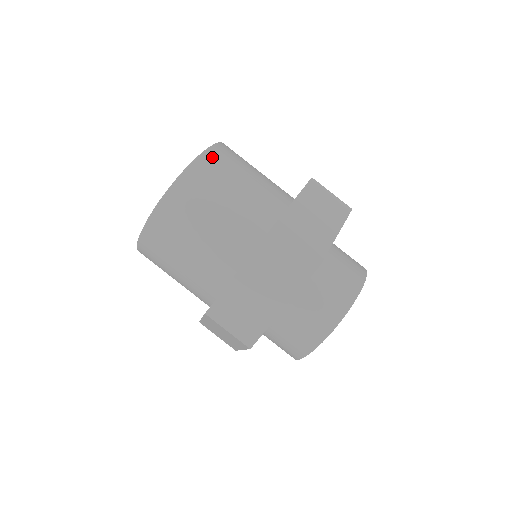
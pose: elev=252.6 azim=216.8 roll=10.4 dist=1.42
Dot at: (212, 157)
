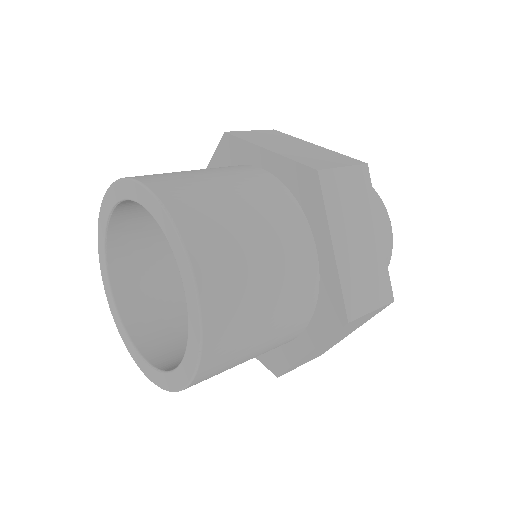
Dot at: (161, 185)
